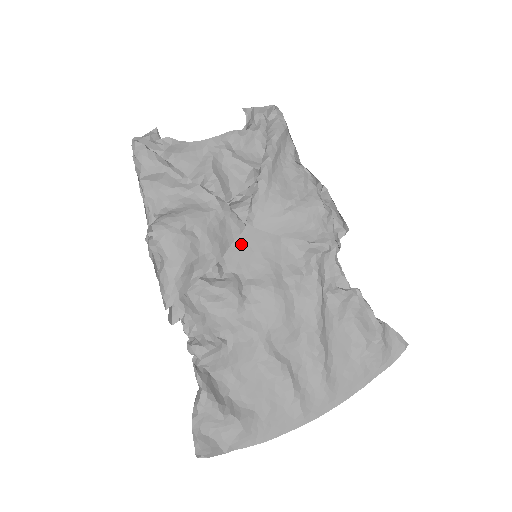
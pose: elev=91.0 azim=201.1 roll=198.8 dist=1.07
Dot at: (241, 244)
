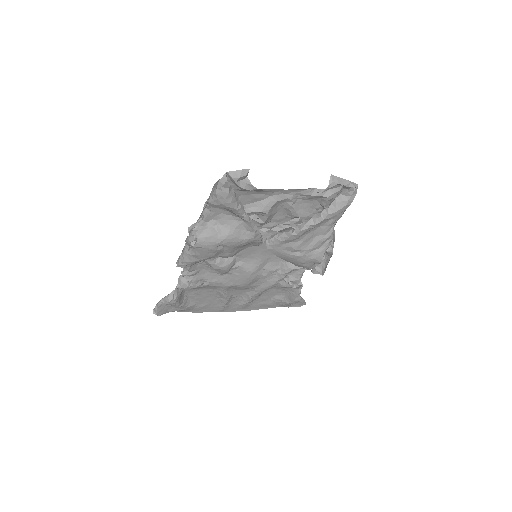
Dot at: occluded
